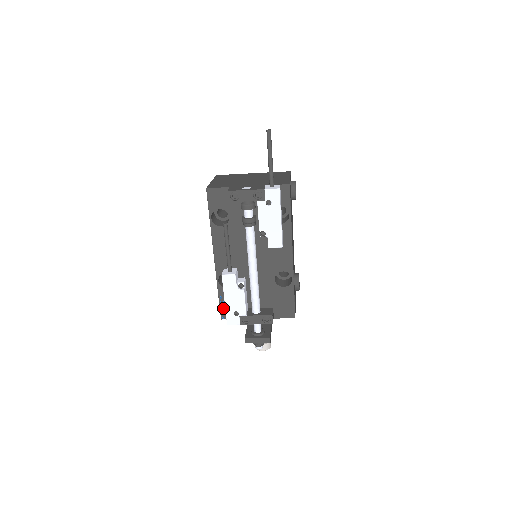
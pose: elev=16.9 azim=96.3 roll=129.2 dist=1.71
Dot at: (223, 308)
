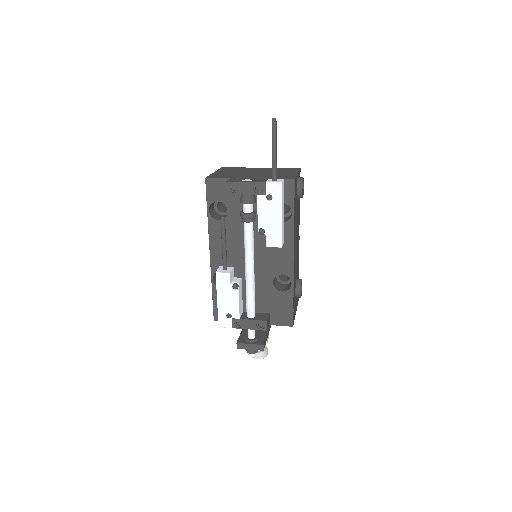
Dot at: (217, 309)
